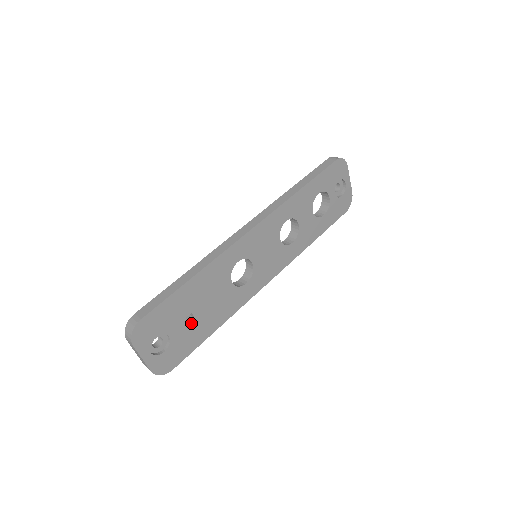
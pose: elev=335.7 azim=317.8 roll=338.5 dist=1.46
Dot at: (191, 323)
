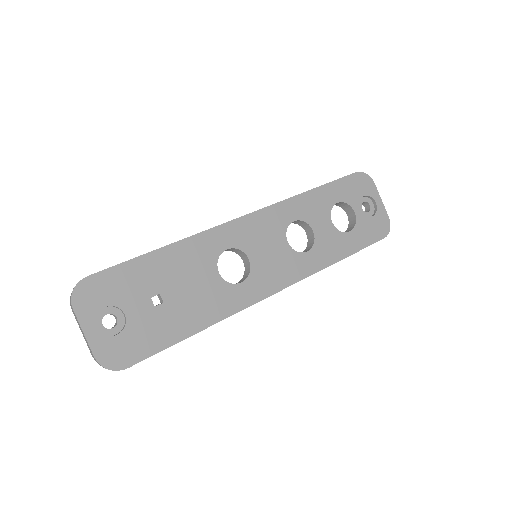
Dot at: (158, 308)
